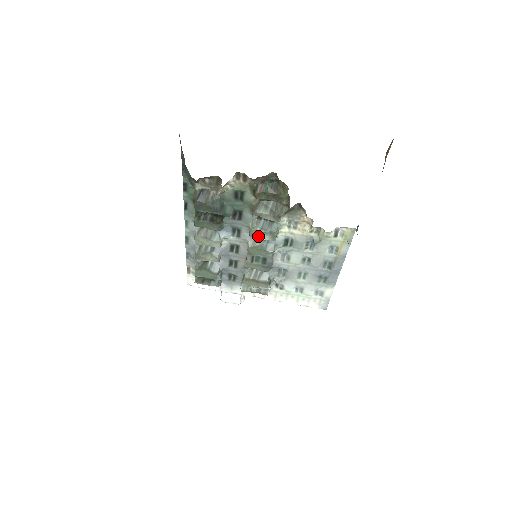
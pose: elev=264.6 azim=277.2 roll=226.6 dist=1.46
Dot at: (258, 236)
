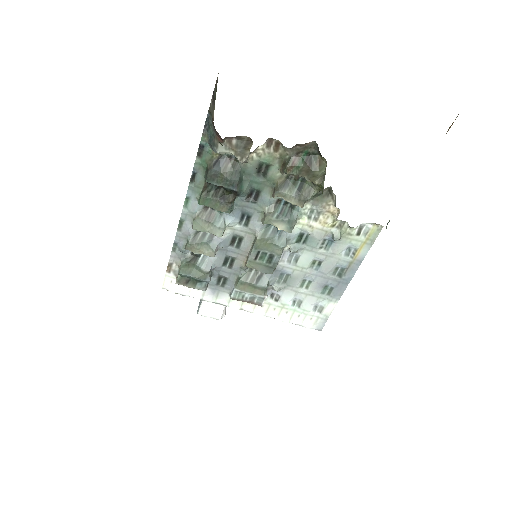
Dot at: (273, 224)
